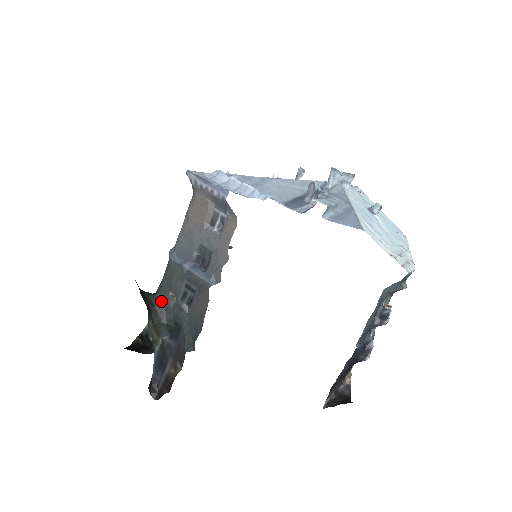
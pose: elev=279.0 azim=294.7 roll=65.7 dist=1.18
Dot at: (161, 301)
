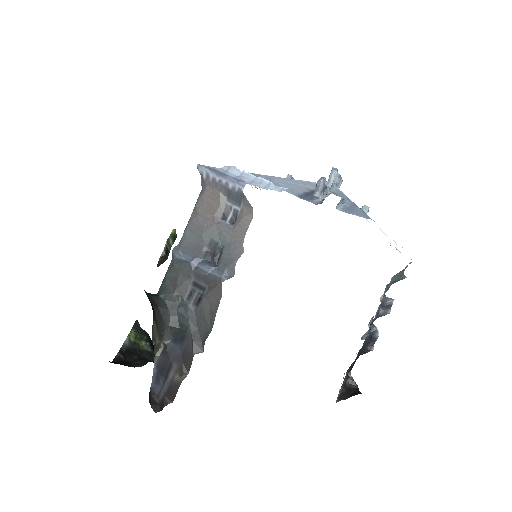
Dot at: (164, 302)
